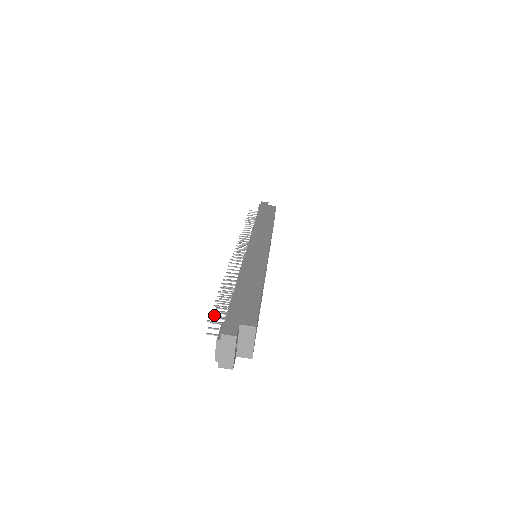
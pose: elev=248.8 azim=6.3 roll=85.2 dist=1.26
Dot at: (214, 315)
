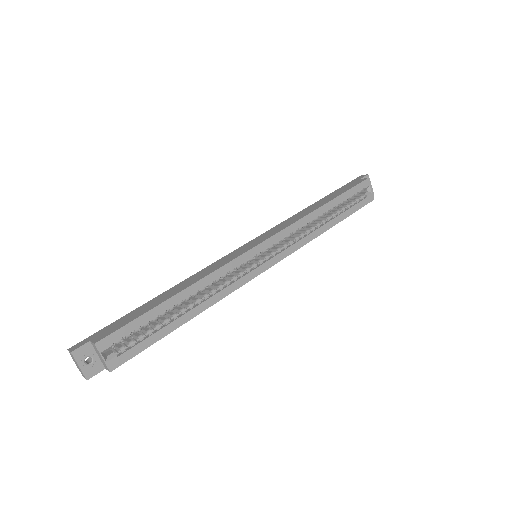
Dot at: occluded
